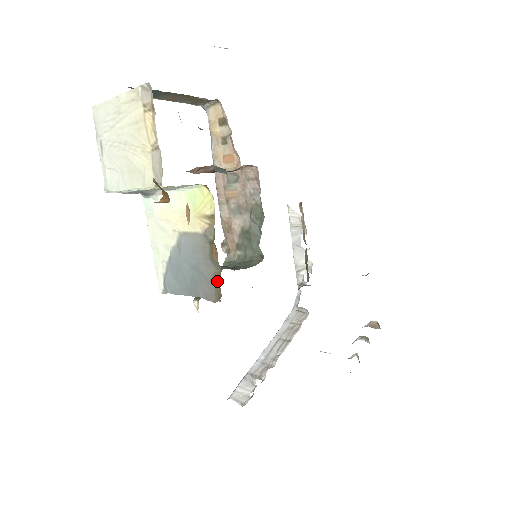
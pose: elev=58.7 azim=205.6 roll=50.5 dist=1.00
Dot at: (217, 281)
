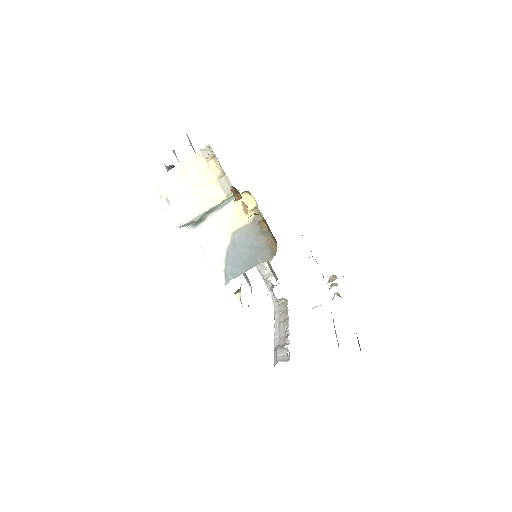
Dot at: (271, 243)
